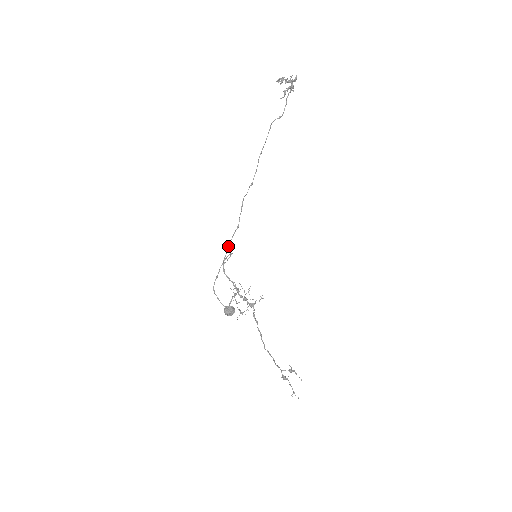
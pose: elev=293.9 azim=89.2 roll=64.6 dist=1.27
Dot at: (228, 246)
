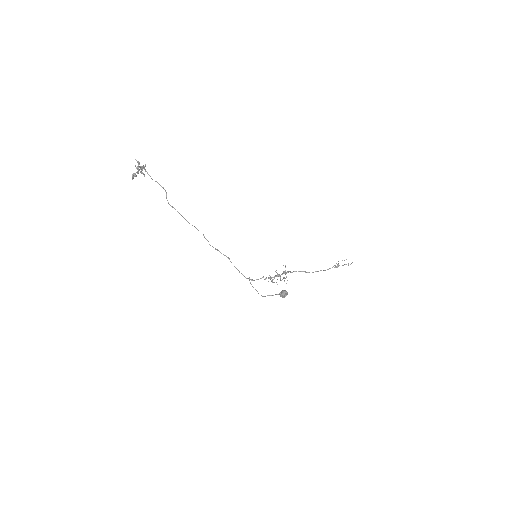
Dot at: occluded
